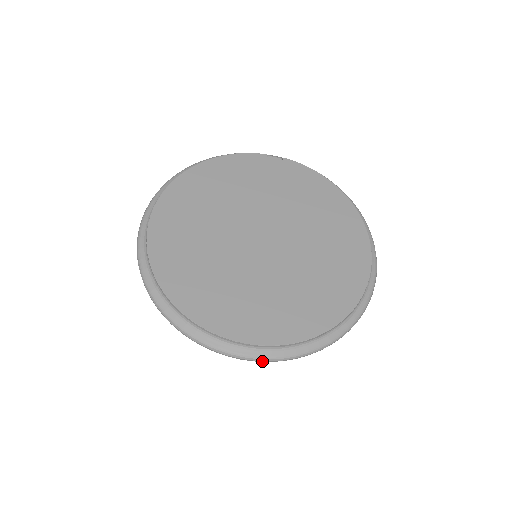
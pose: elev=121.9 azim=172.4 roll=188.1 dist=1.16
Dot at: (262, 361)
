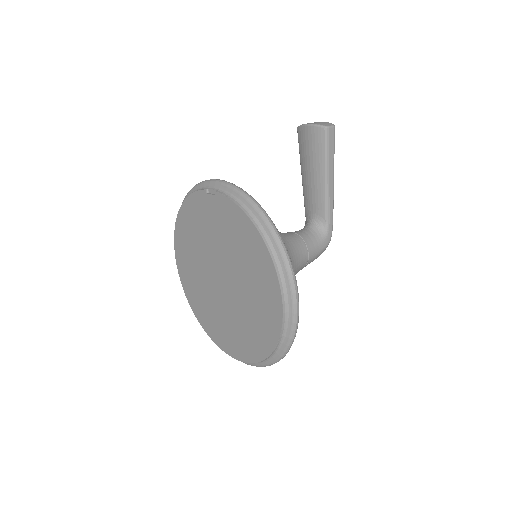
Dot at: occluded
